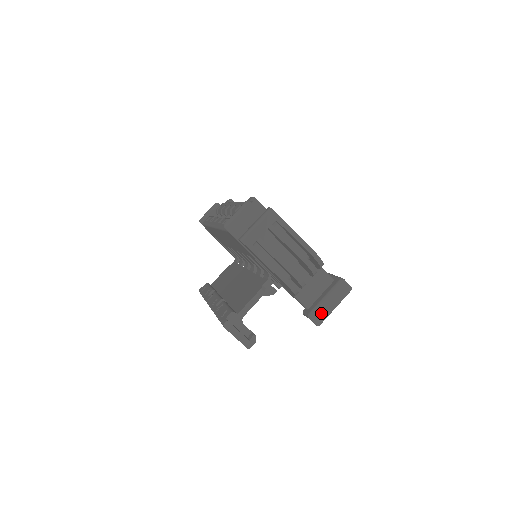
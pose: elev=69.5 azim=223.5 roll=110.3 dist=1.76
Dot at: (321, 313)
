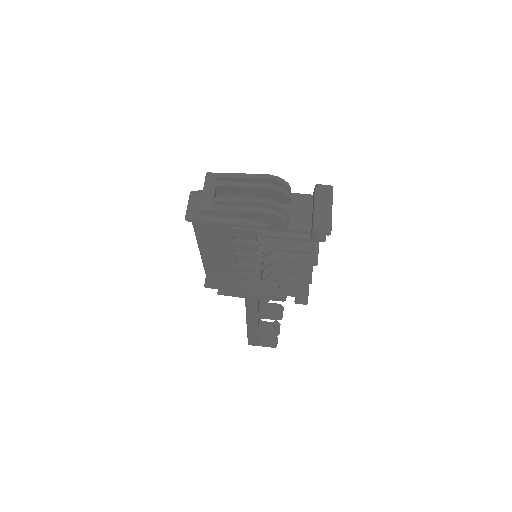
Dot at: (322, 221)
